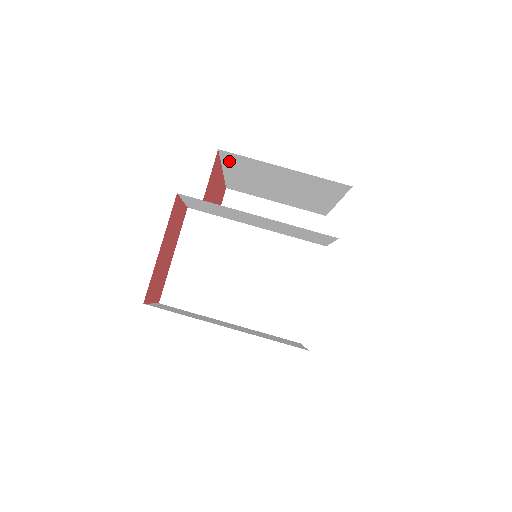
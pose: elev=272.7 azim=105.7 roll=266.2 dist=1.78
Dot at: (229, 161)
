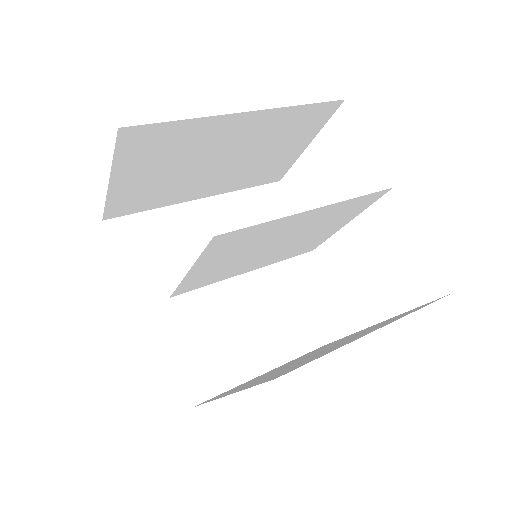
Dot at: occluded
